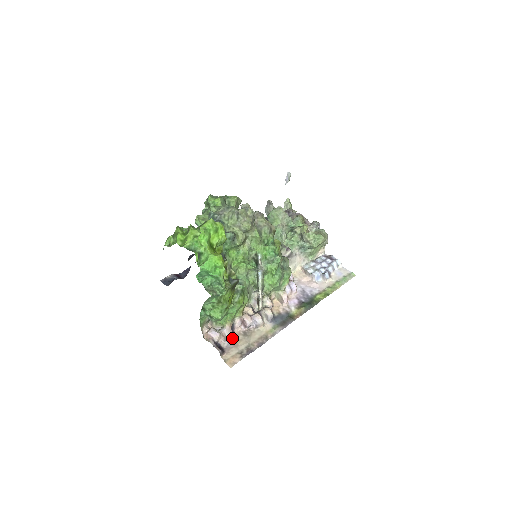
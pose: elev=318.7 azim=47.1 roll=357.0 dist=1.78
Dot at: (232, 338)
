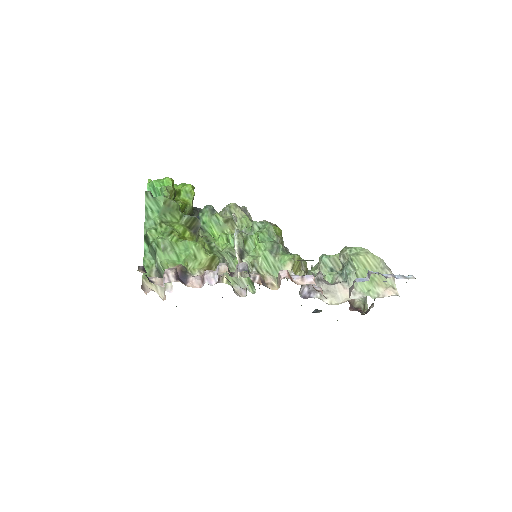
Dot at: (174, 278)
